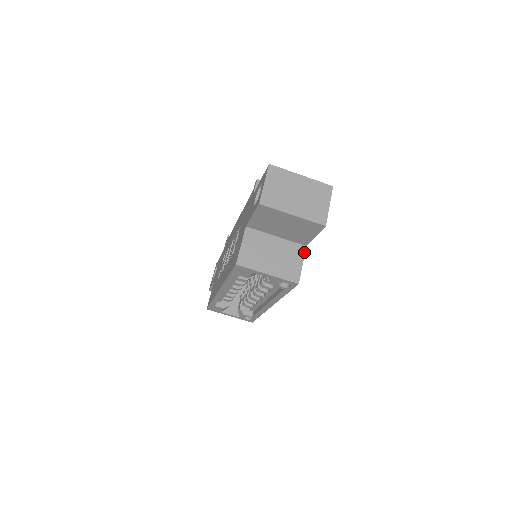
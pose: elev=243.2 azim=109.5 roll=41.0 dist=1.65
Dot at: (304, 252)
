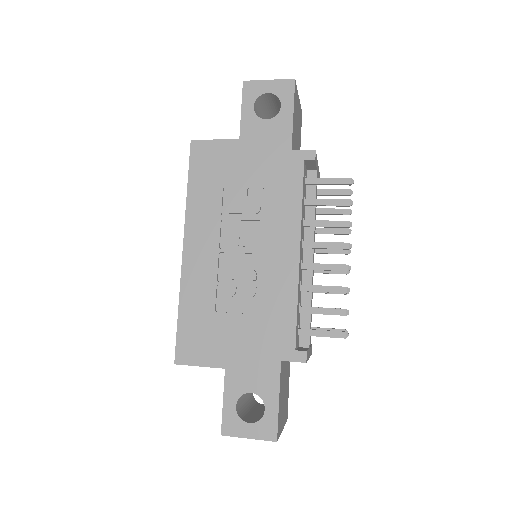
Dot at: occluded
